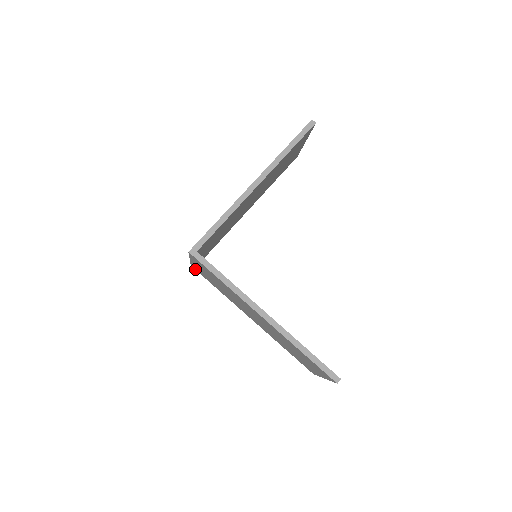
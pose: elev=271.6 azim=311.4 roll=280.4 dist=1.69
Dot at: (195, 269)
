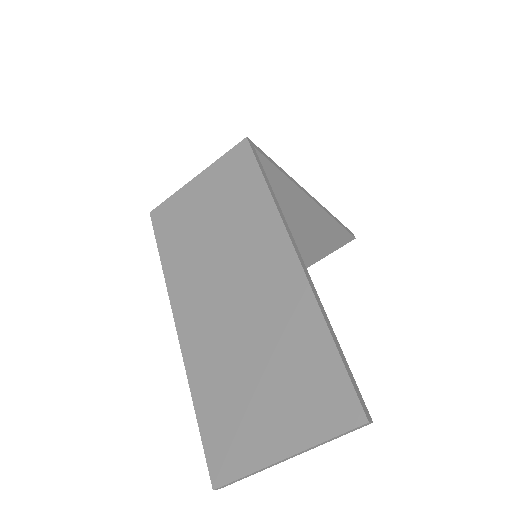
Dot at: (153, 218)
